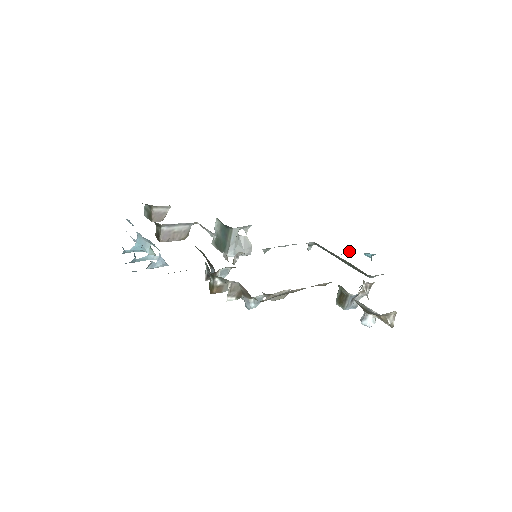
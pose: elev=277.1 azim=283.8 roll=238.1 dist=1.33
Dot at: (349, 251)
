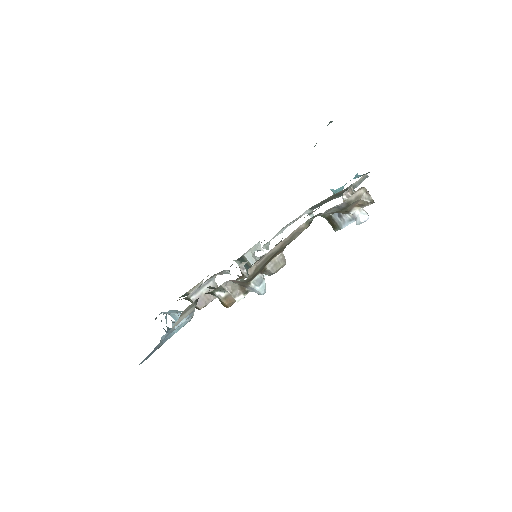
Dot at: (339, 188)
